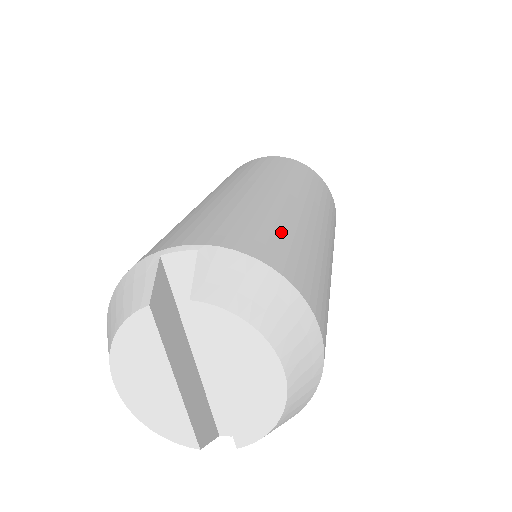
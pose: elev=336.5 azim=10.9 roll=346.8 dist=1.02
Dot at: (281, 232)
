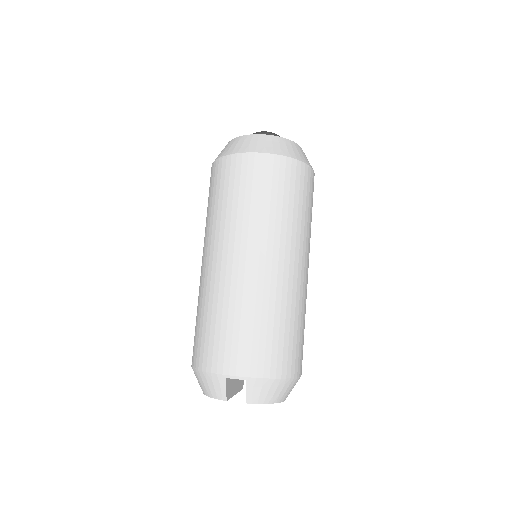
Dot at: (283, 331)
